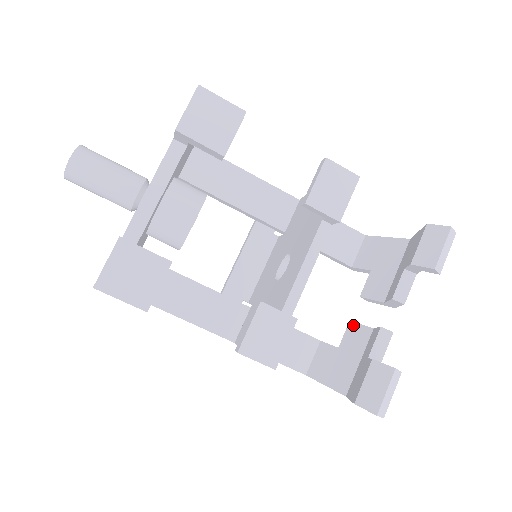
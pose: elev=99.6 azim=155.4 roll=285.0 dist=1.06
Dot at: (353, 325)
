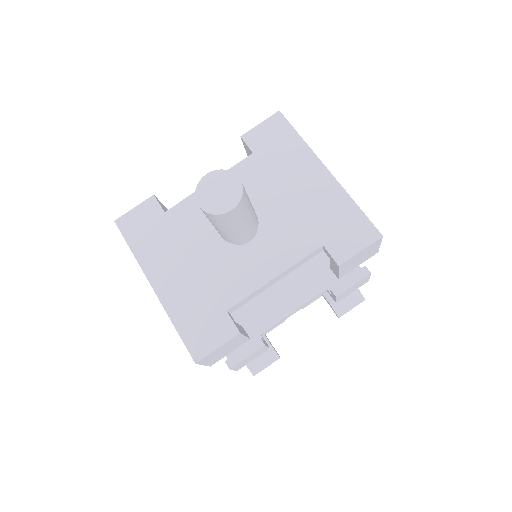
Dot at: occluded
